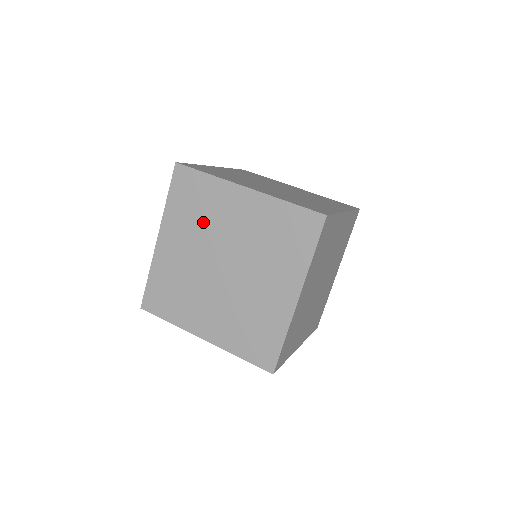
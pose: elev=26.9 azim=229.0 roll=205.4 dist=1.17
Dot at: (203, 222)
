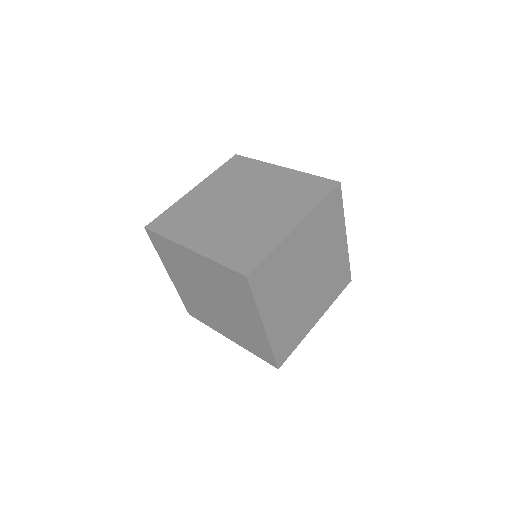
Dot at: (238, 181)
